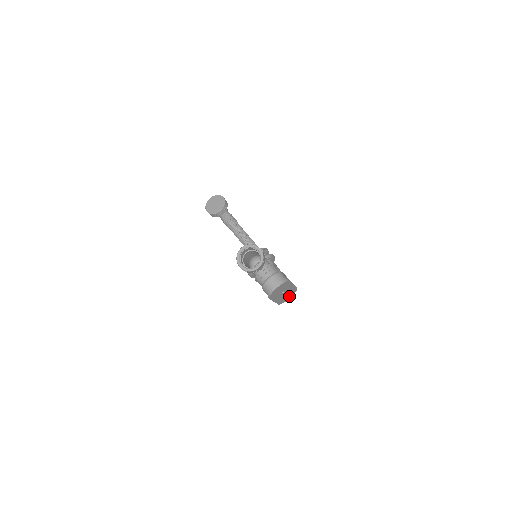
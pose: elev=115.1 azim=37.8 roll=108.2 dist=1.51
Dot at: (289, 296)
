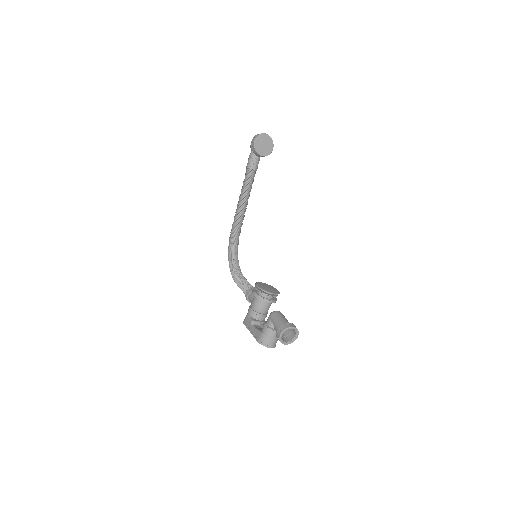
Dot at: occluded
